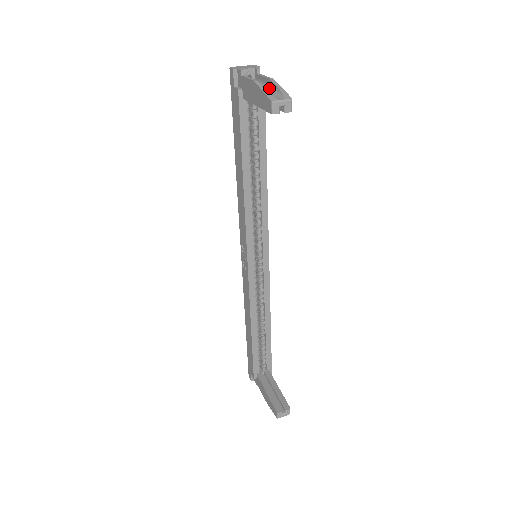
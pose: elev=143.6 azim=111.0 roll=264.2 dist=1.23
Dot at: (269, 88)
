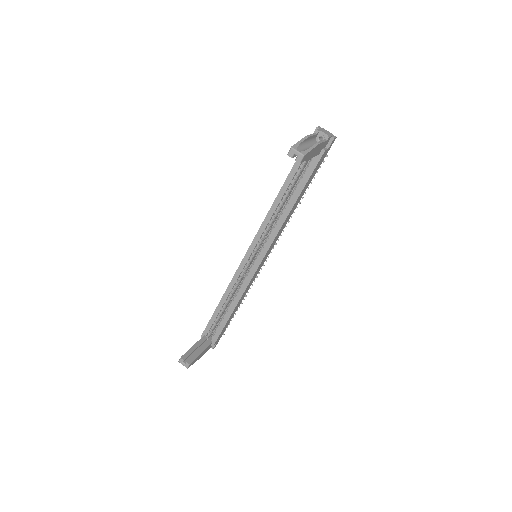
Dot at: occluded
